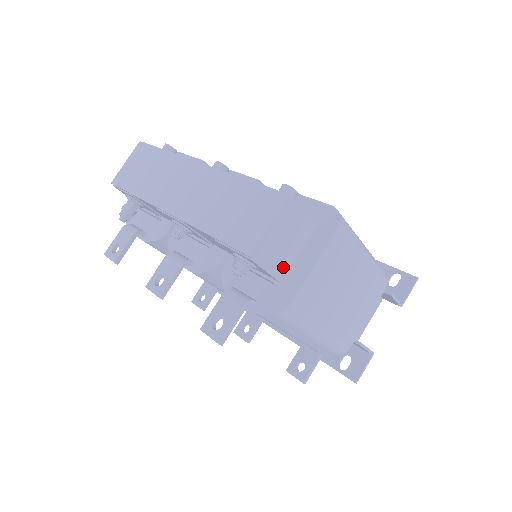
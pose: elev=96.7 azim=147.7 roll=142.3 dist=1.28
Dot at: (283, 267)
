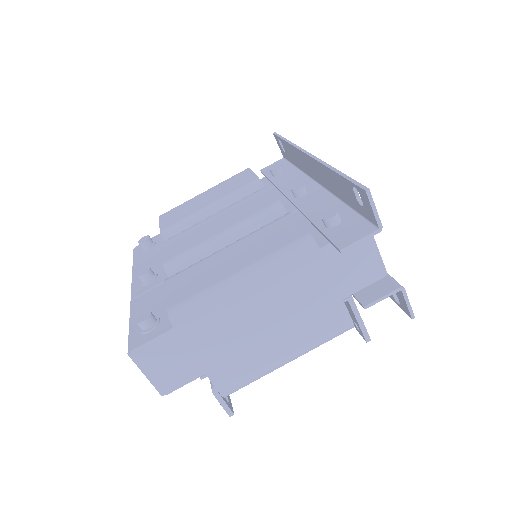
Dot at: (196, 367)
